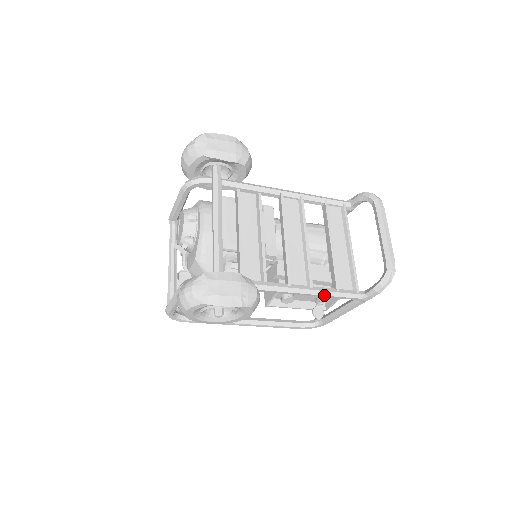
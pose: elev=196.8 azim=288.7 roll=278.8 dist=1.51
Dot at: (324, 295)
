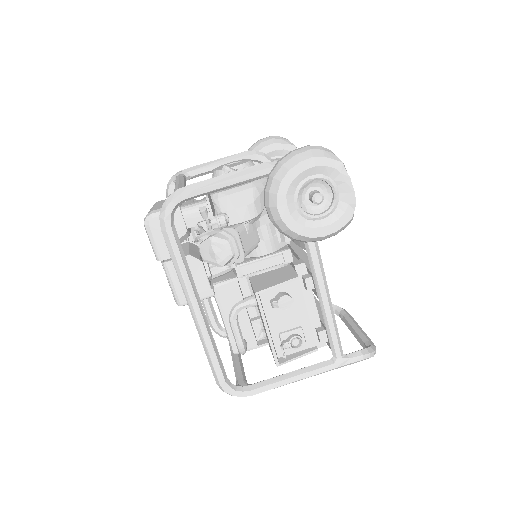
Dot at: (332, 315)
